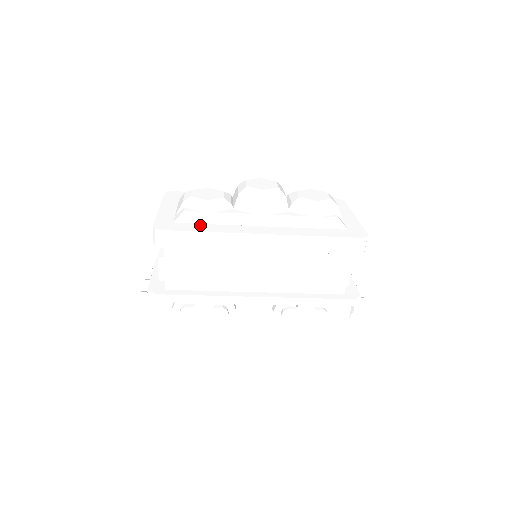
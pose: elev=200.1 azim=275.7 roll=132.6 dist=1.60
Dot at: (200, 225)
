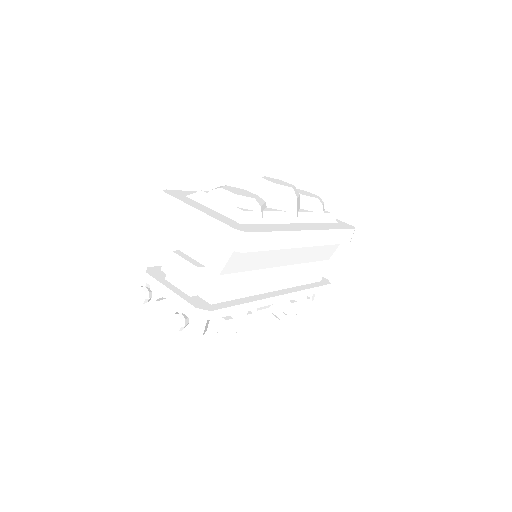
Dot at: (263, 225)
